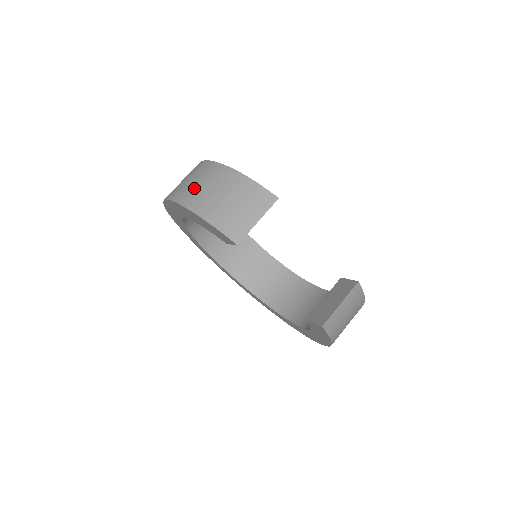
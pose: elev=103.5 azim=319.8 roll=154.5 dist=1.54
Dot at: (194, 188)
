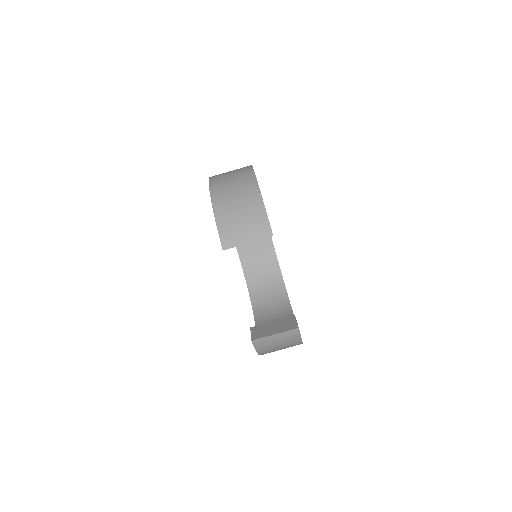
Dot at: (227, 187)
